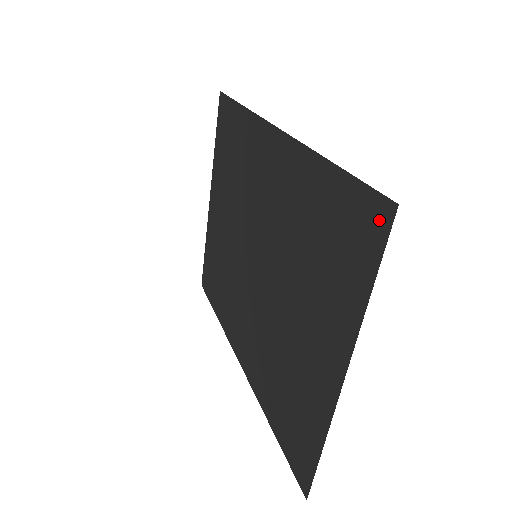
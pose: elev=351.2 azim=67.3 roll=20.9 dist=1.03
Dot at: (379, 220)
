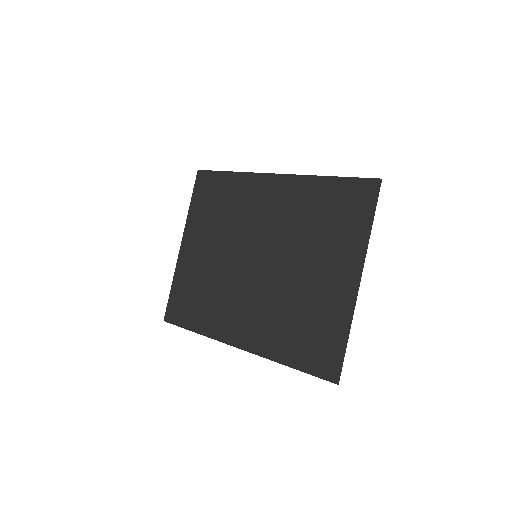
Dot at: (371, 189)
